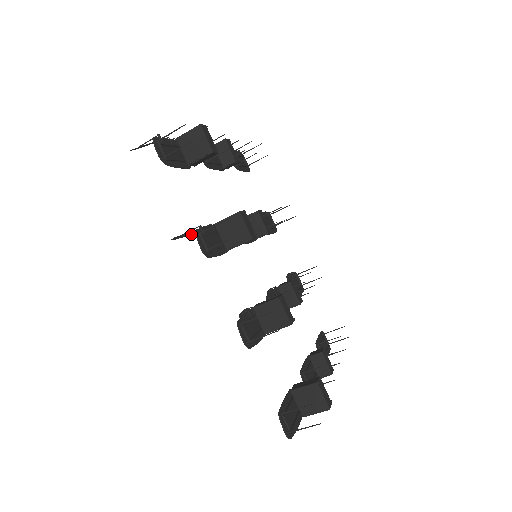
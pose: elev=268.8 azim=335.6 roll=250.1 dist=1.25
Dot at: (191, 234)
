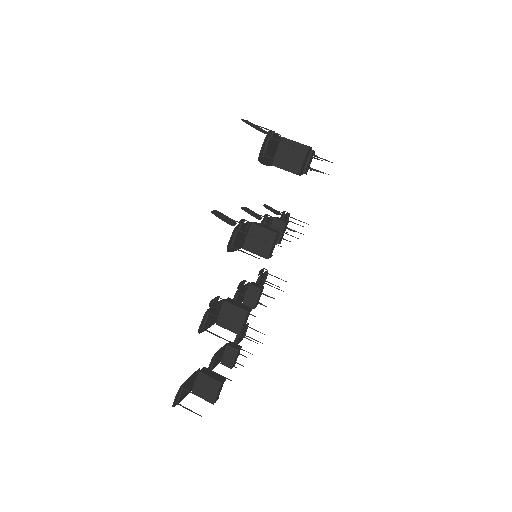
Dot at: (230, 223)
